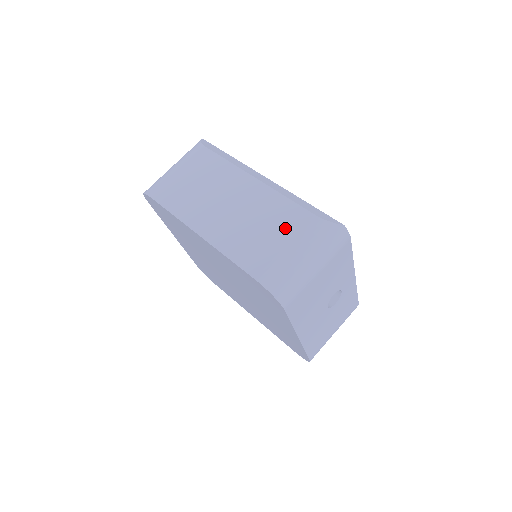
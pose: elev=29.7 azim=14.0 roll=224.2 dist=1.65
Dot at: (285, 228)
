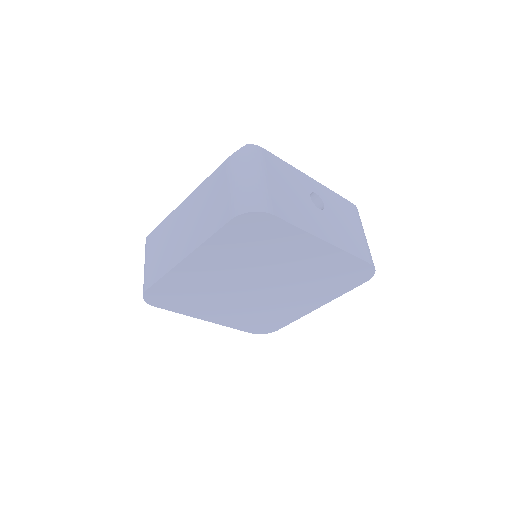
Dot at: (219, 186)
